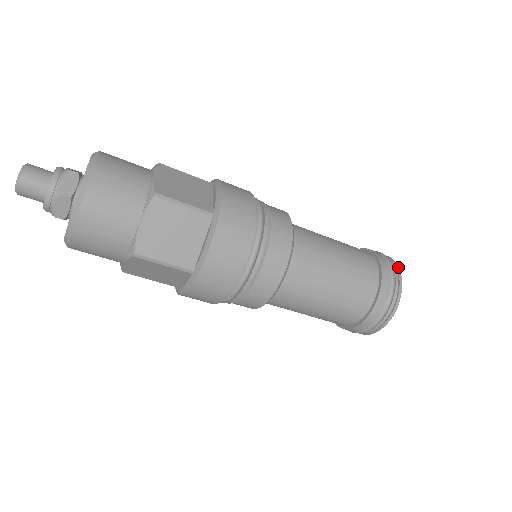
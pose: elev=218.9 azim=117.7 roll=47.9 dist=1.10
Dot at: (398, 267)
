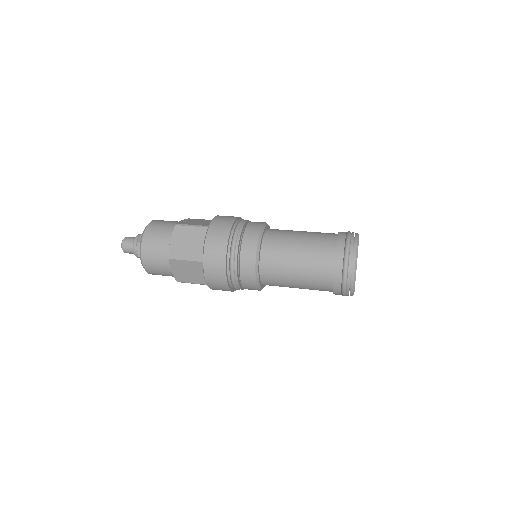
Dot at: (352, 289)
